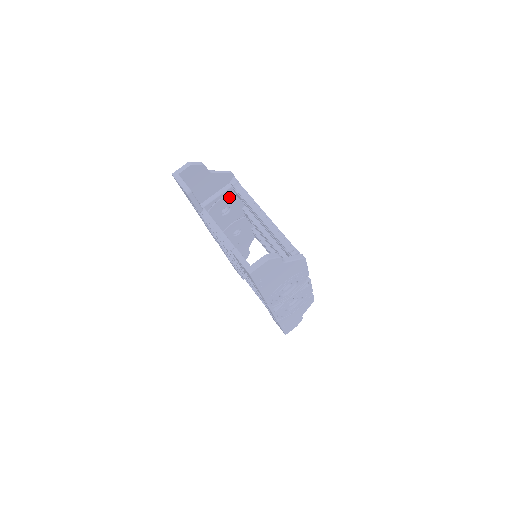
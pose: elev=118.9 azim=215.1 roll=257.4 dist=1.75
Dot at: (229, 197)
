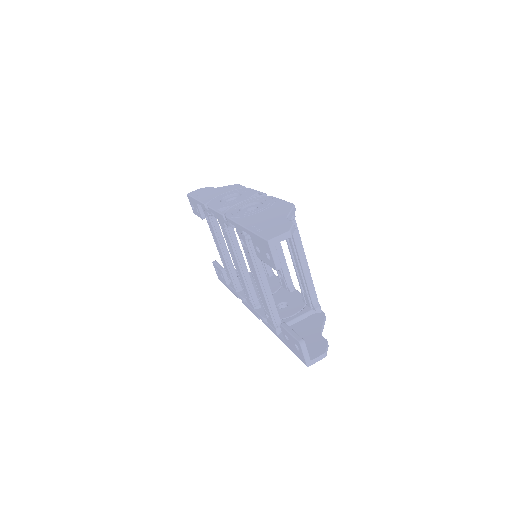
Dot at: occluded
